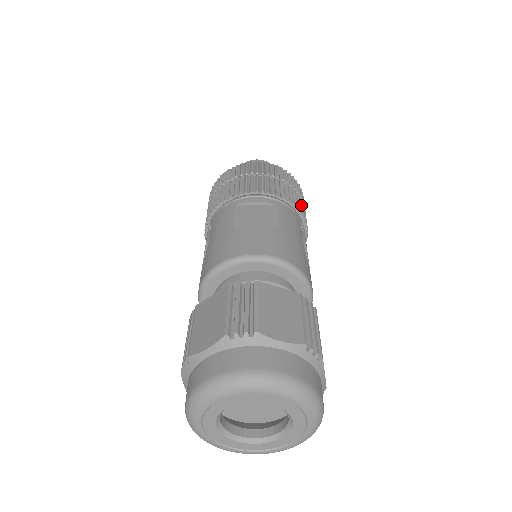
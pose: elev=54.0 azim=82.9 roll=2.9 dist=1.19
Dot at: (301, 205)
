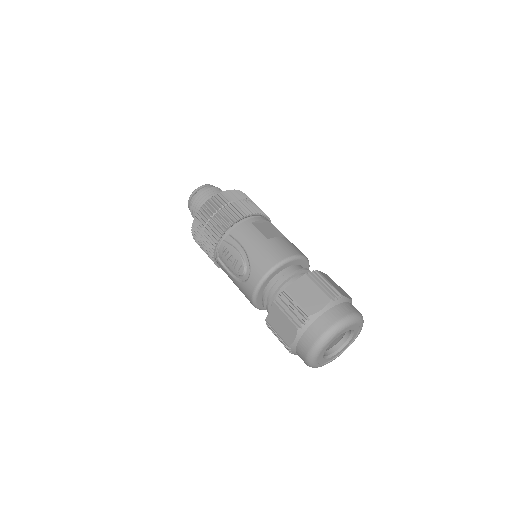
Dot at: occluded
